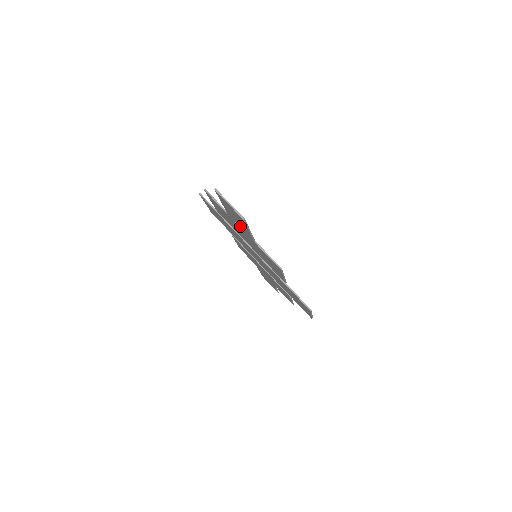
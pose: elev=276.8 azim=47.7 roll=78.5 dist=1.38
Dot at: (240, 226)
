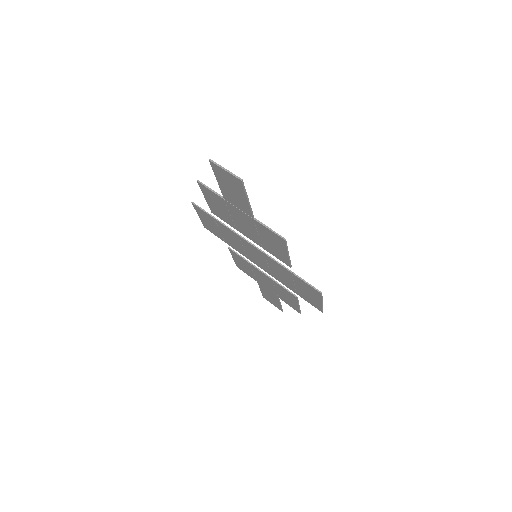
Dot at: (237, 205)
